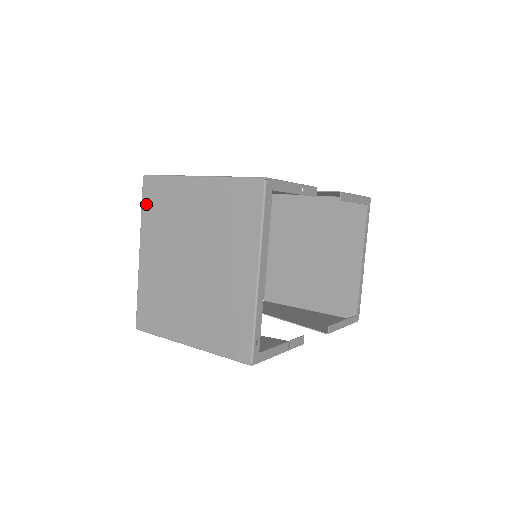
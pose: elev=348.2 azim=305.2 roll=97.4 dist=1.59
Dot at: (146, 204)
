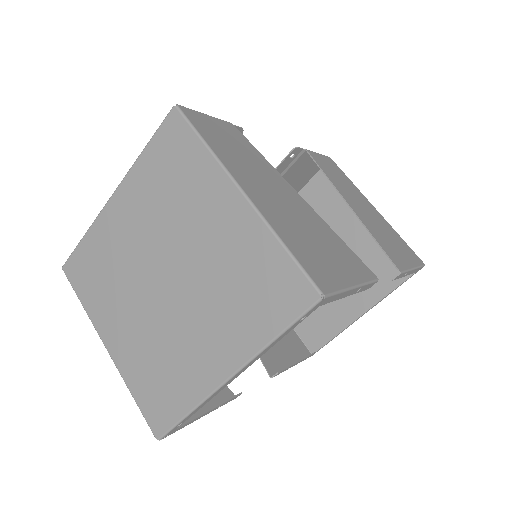
Dot at: (155, 147)
